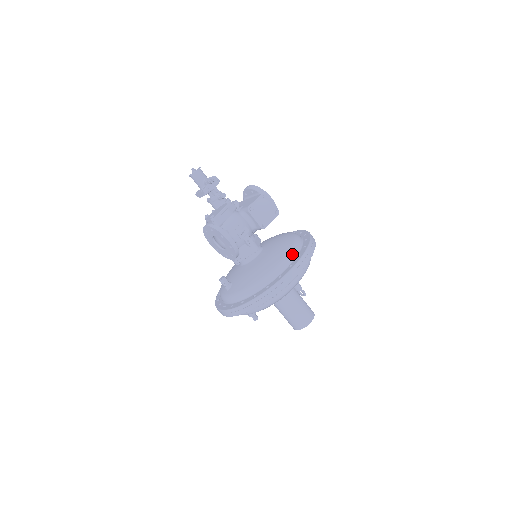
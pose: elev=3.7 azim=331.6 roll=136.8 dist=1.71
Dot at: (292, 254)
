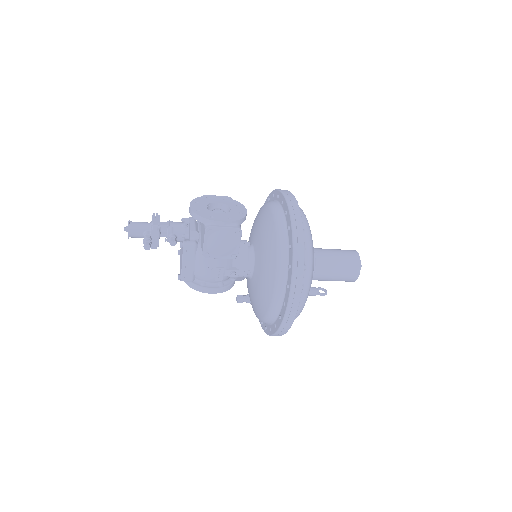
Dot at: (280, 285)
